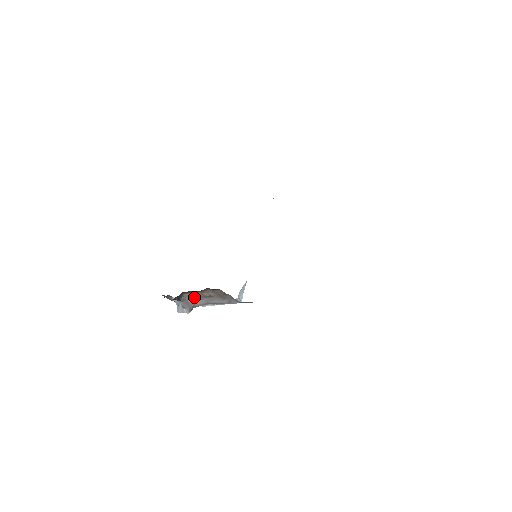
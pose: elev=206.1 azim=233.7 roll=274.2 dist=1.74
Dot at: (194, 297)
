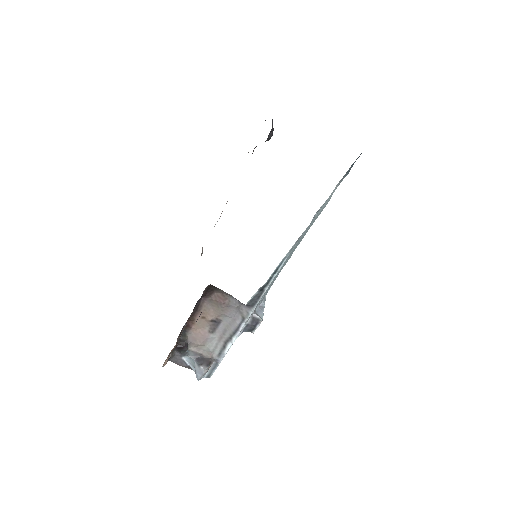
Dot at: (202, 336)
